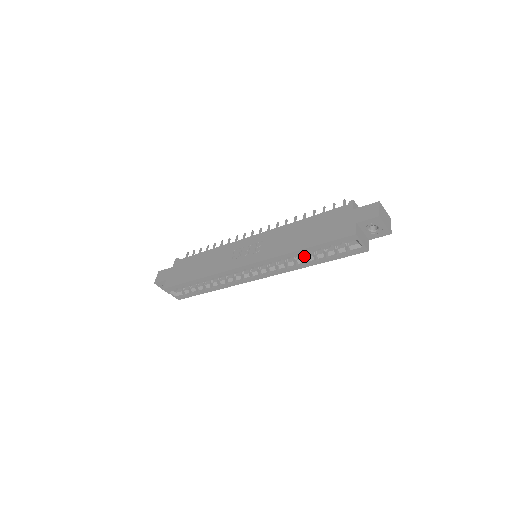
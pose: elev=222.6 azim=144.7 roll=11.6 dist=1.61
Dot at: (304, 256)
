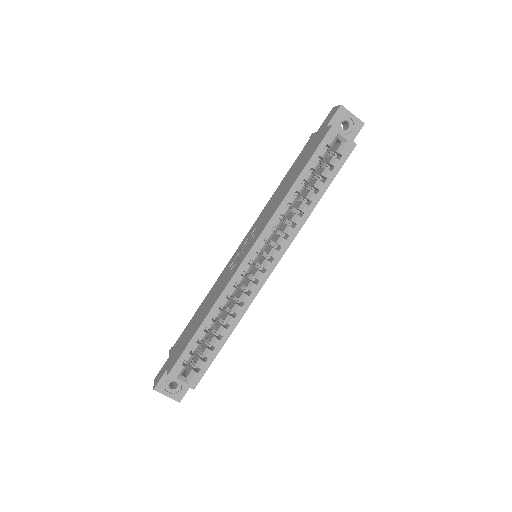
Dot at: (302, 202)
